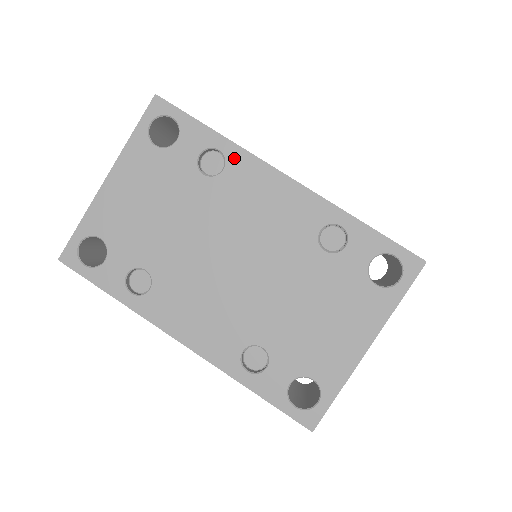
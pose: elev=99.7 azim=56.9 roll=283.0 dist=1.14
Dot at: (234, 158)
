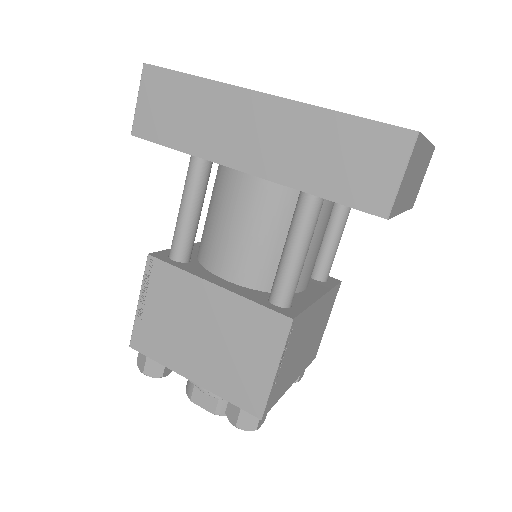
Dot at: occluded
